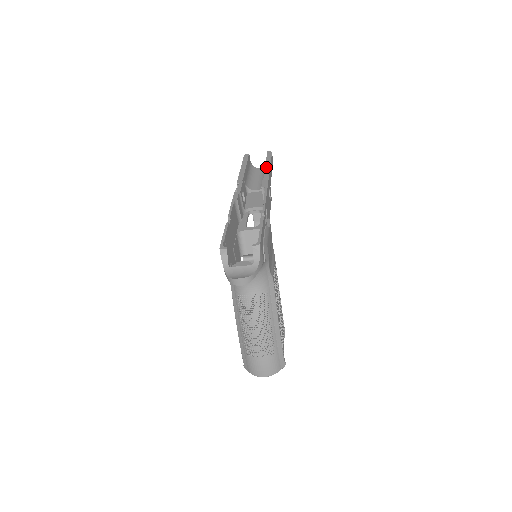
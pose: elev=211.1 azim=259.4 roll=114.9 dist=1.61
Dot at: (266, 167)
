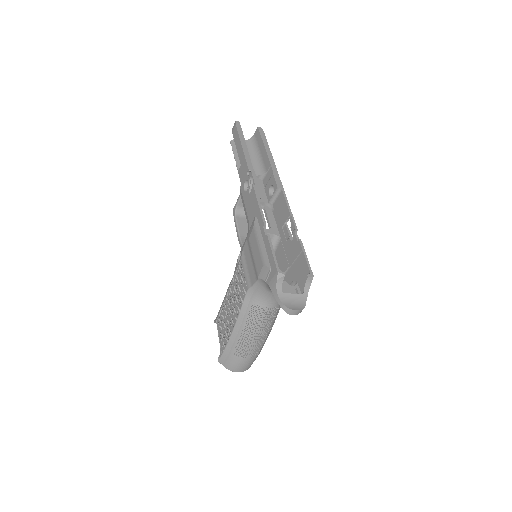
Dot at: (269, 155)
